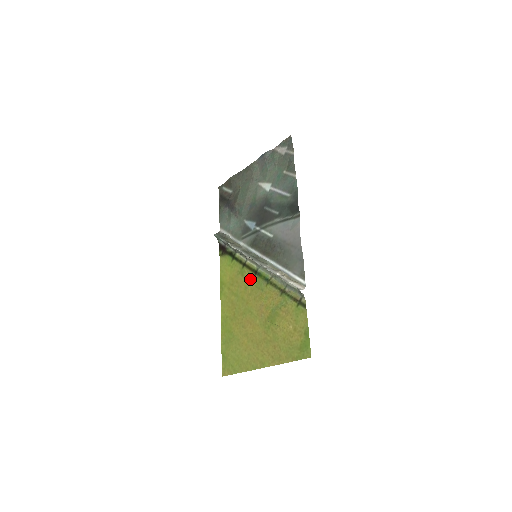
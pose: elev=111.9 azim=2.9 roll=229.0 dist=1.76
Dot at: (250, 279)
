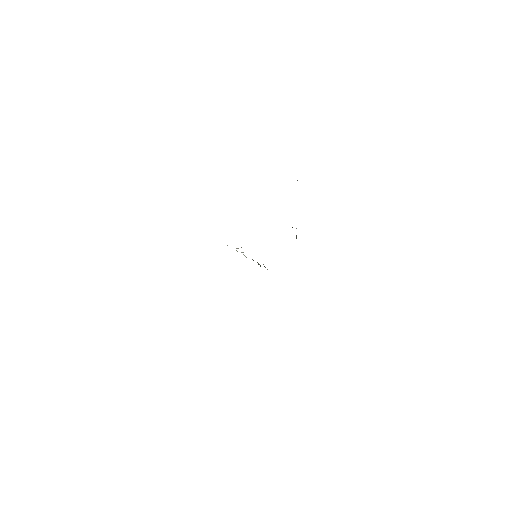
Dot at: occluded
